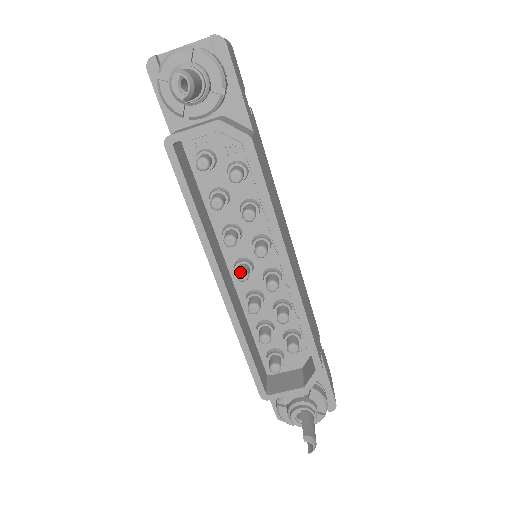
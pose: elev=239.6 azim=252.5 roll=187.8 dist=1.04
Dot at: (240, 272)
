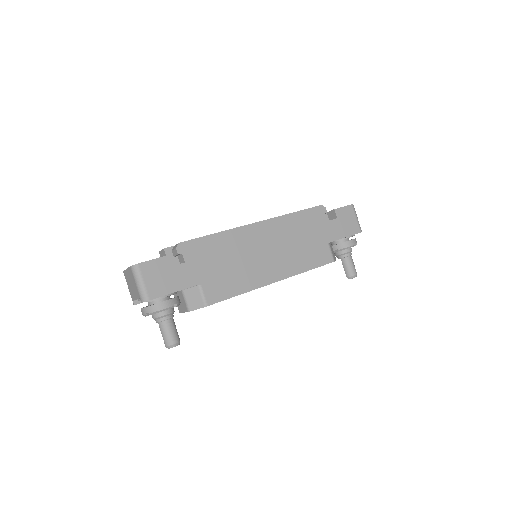
Dot at: occluded
